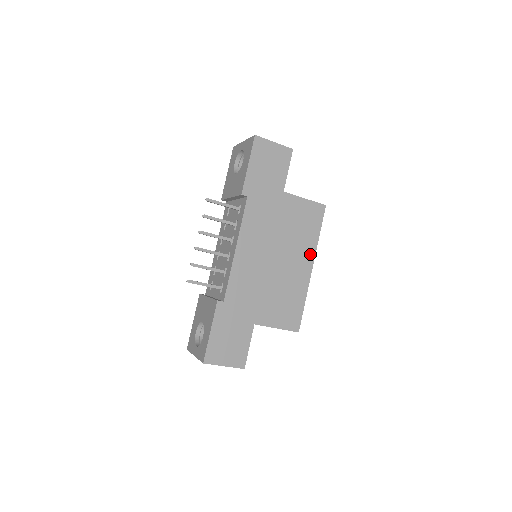
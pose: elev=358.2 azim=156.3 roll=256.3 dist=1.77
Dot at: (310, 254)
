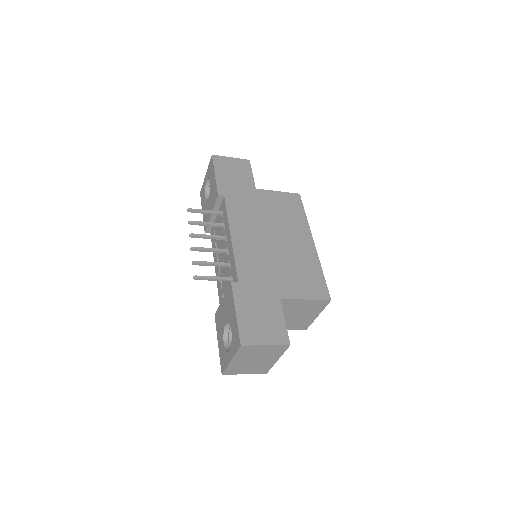
Dot at: (305, 232)
